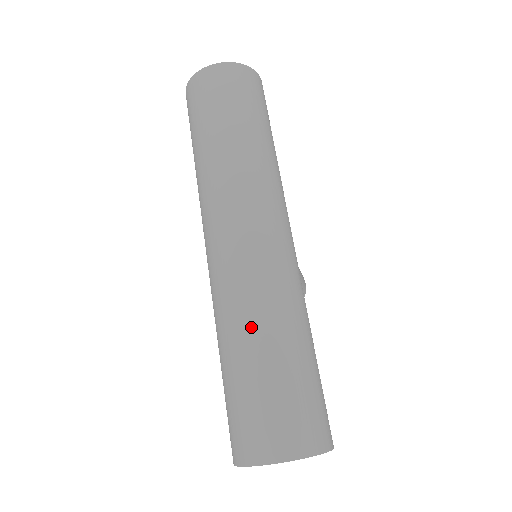
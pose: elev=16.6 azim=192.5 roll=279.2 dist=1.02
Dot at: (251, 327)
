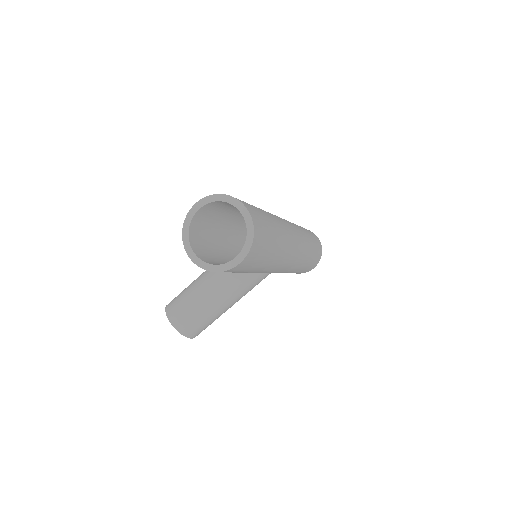
Dot at: (274, 217)
